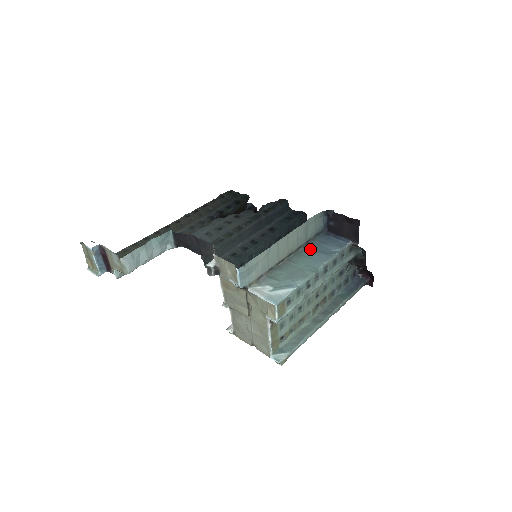
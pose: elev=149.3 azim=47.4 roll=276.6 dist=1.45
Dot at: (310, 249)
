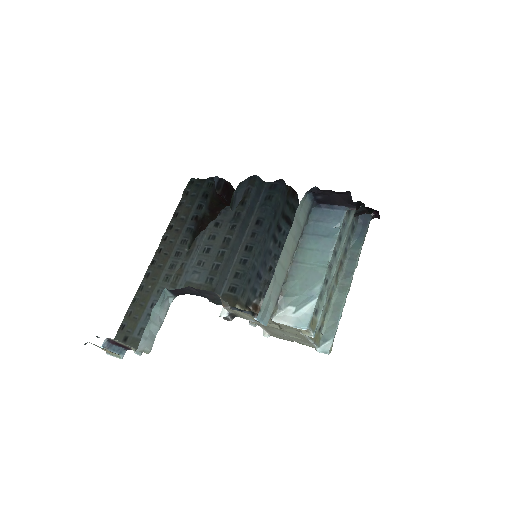
Dot at: (309, 236)
